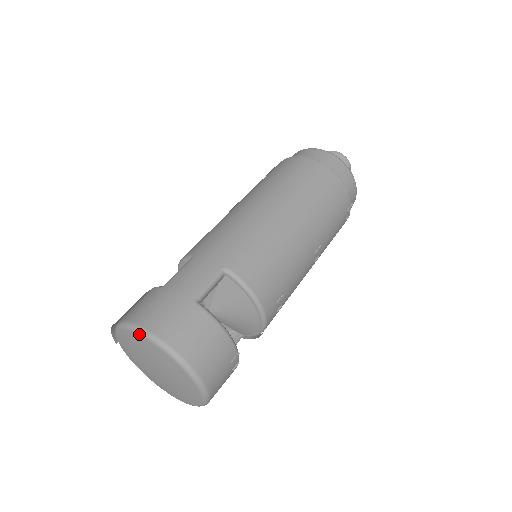
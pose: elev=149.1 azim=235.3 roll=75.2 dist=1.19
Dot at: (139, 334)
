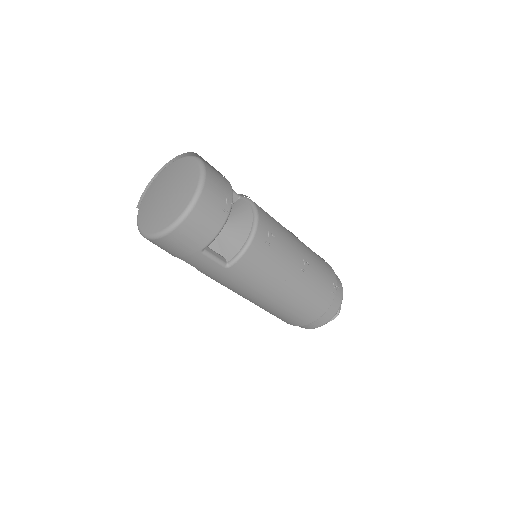
Dot at: (176, 160)
